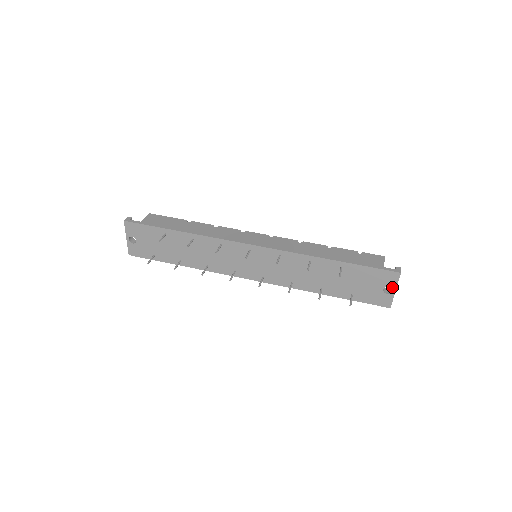
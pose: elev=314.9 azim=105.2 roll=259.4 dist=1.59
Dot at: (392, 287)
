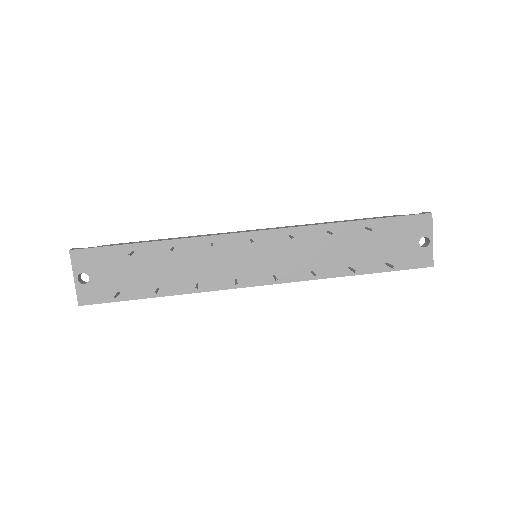
Dot at: (428, 236)
